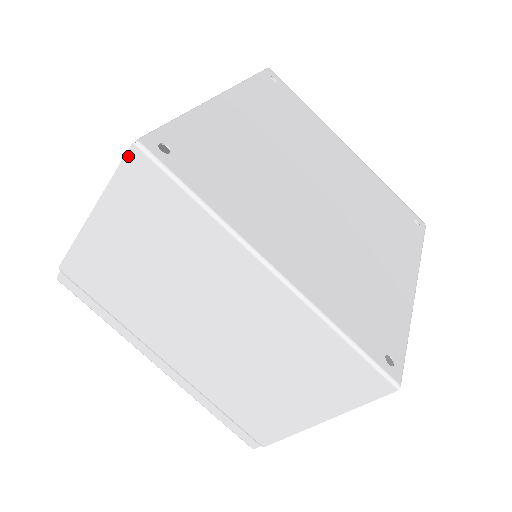
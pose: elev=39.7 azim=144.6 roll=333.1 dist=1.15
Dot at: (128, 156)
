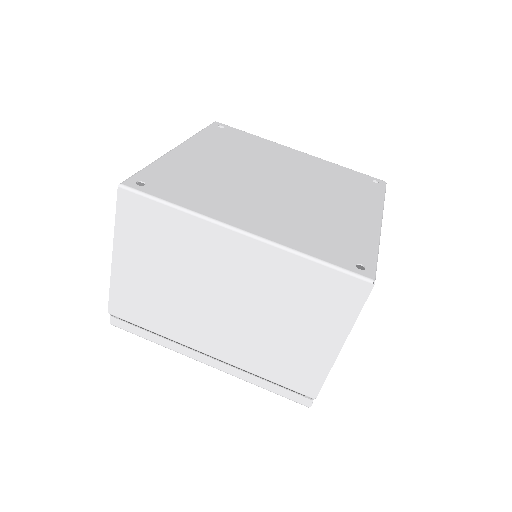
Dot at: (118, 197)
